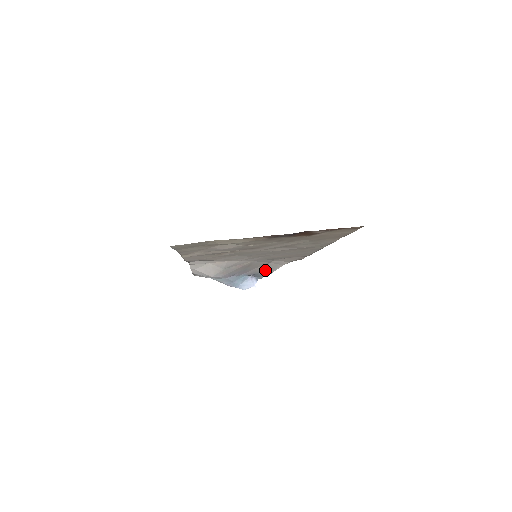
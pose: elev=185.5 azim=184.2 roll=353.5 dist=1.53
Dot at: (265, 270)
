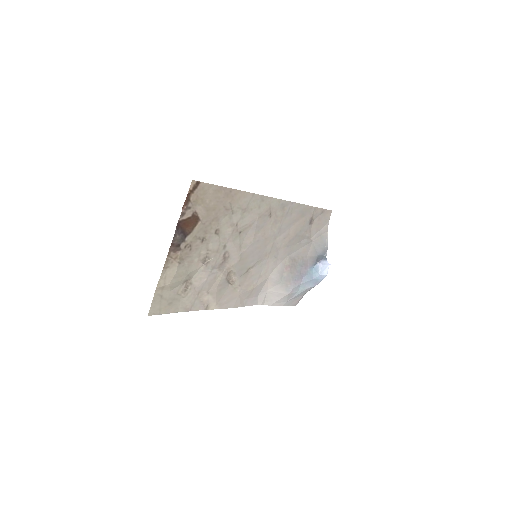
Dot at: (319, 249)
